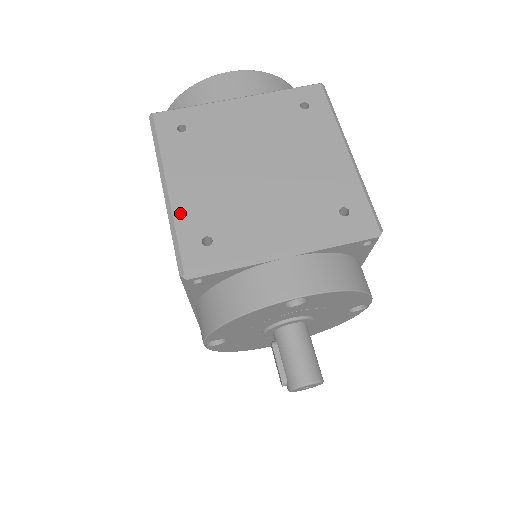
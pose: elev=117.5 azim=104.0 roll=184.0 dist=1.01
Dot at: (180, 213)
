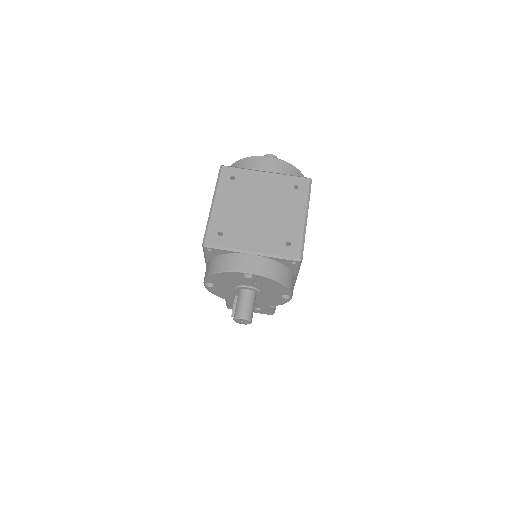
Dot at: (214, 217)
